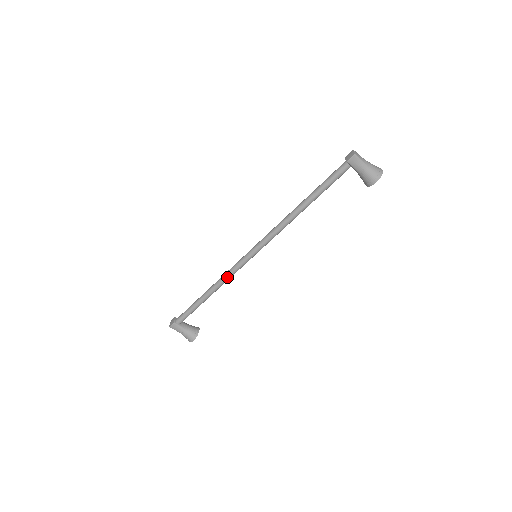
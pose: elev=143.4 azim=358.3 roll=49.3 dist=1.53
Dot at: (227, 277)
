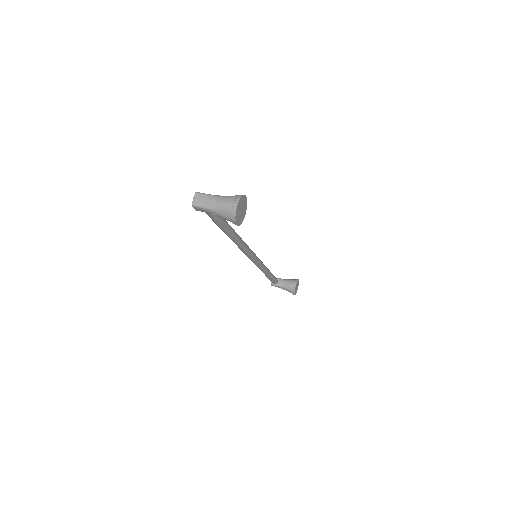
Dot at: (258, 267)
